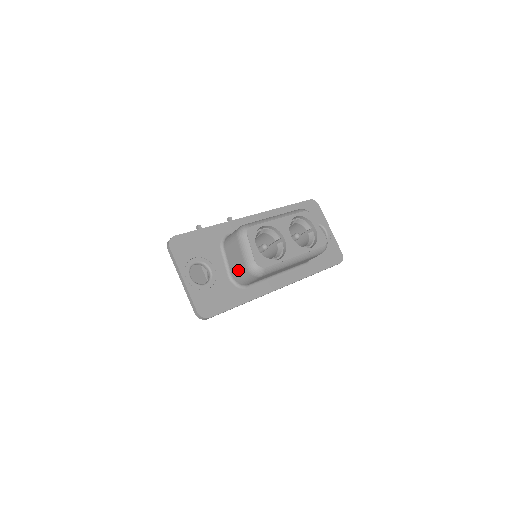
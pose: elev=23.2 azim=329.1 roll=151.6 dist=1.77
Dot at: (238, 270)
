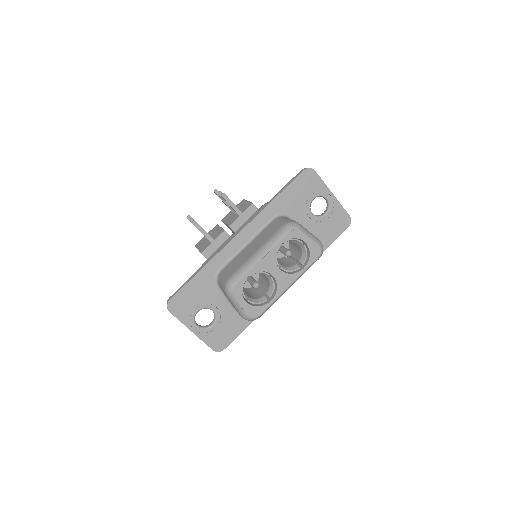
Dot at: occluded
